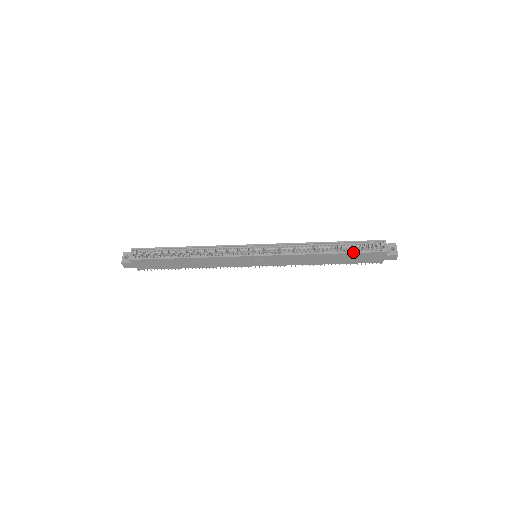
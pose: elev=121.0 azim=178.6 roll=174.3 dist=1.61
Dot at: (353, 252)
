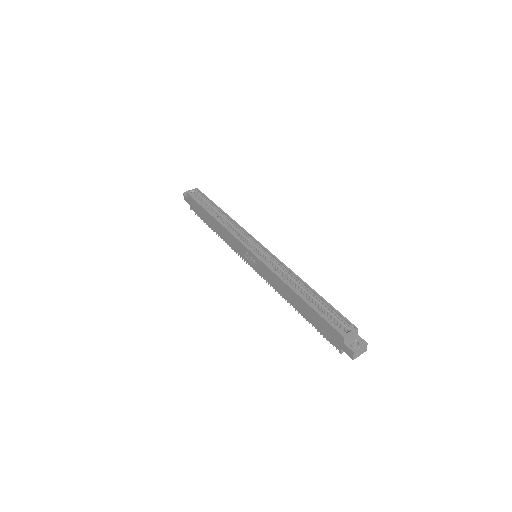
Dot at: (316, 310)
